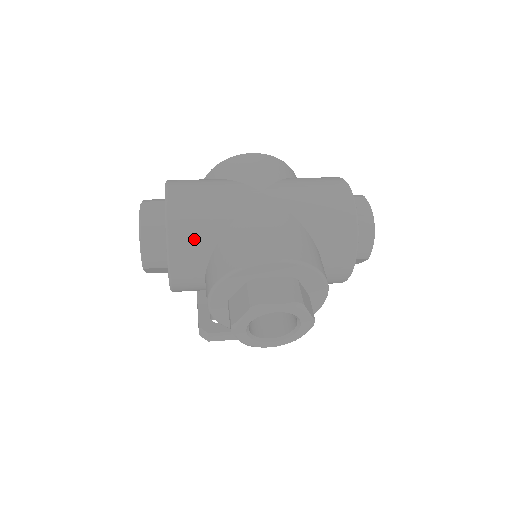
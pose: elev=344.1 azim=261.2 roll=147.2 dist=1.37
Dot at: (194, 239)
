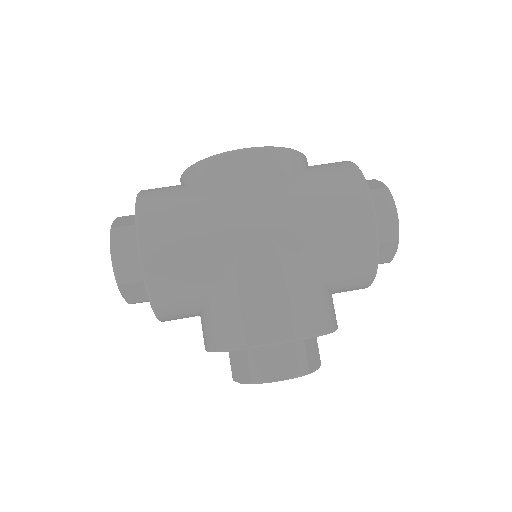
Dot at: (182, 298)
